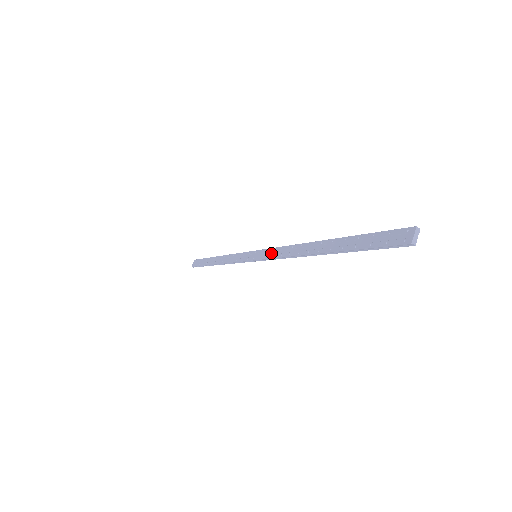
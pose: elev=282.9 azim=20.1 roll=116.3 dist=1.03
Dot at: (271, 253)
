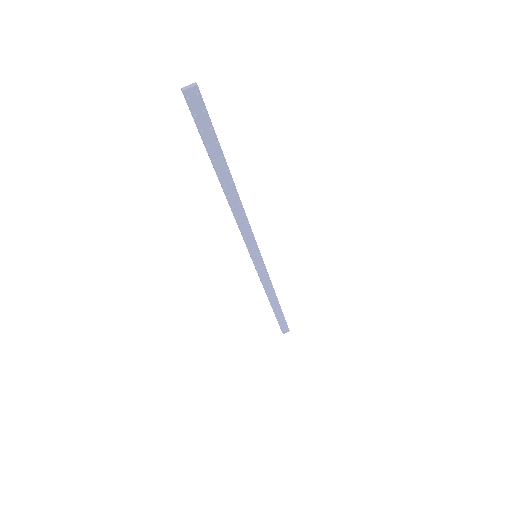
Dot at: (248, 235)
